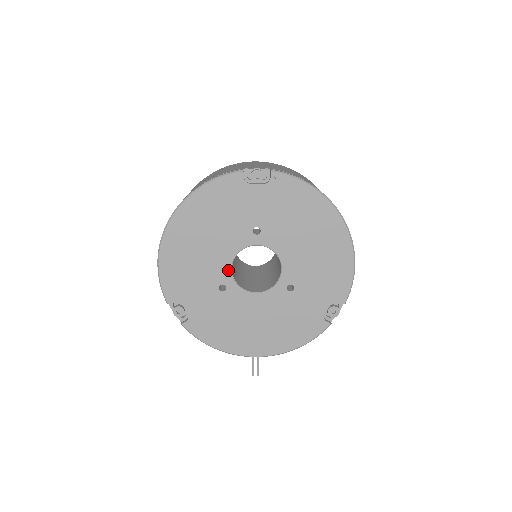
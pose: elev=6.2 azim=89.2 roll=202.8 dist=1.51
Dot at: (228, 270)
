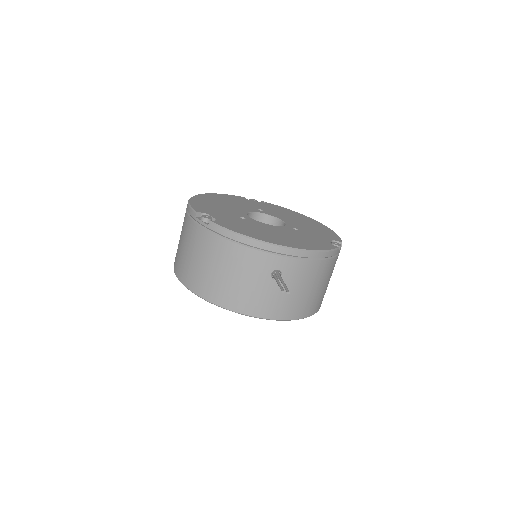
Dot at: (245, 214)
